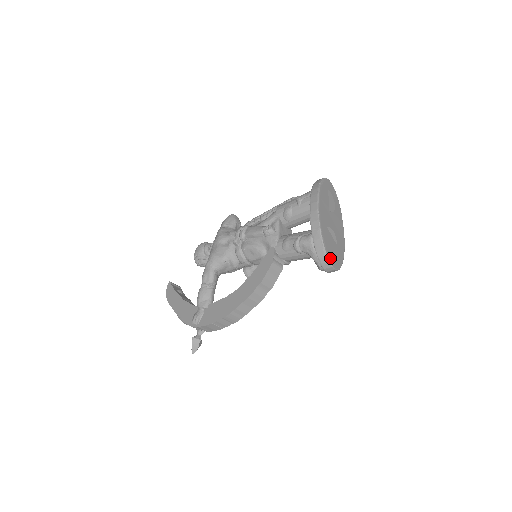
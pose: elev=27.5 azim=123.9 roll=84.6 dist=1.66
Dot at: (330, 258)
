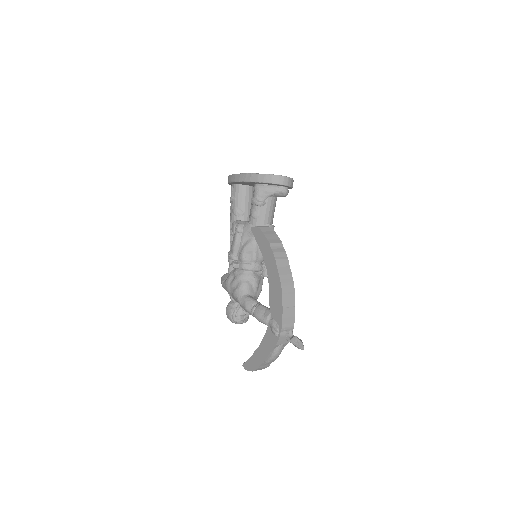
Dot at: (277, 176)
